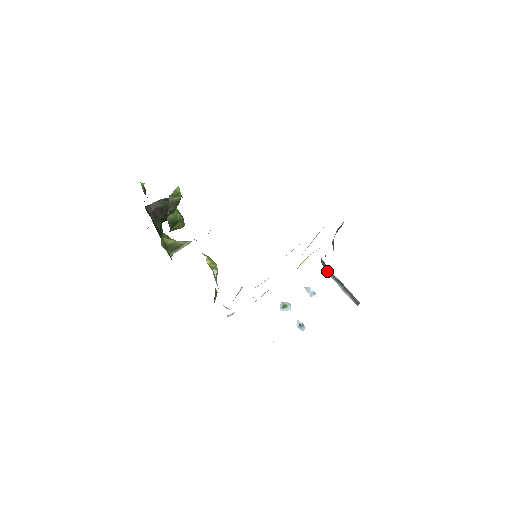
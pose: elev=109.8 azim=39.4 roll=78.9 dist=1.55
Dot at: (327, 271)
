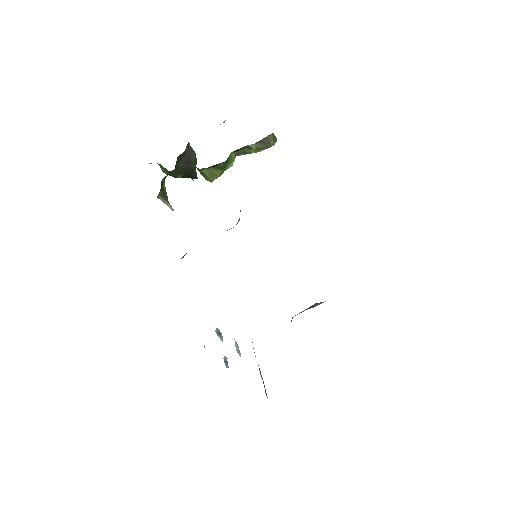
Dot at: (253, 348)
